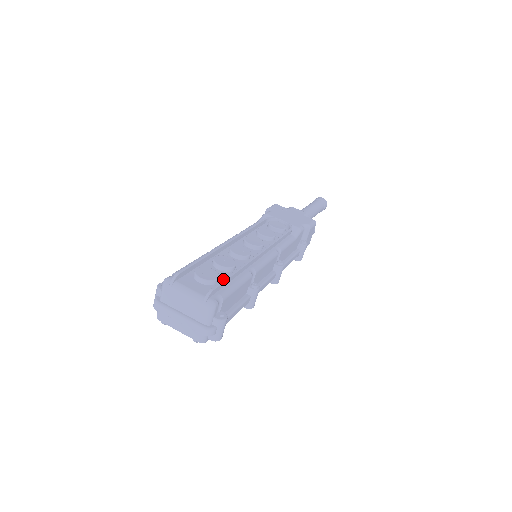
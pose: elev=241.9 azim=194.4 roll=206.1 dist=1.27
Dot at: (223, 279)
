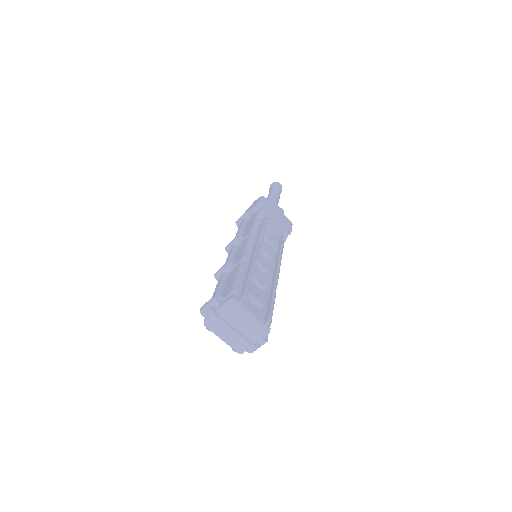
Dot at: (271, 304)
